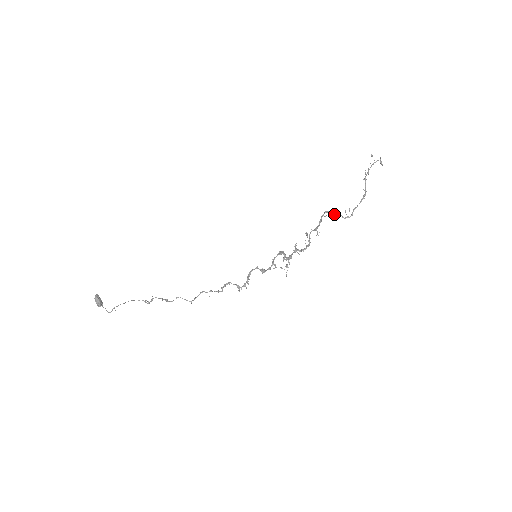
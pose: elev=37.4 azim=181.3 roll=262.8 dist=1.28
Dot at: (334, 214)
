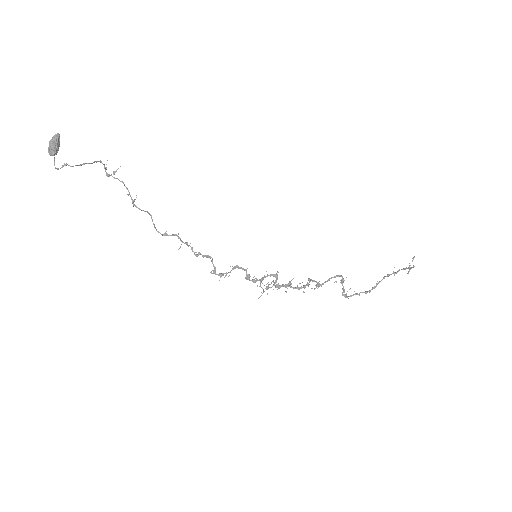
Dot at: (341, 282)
